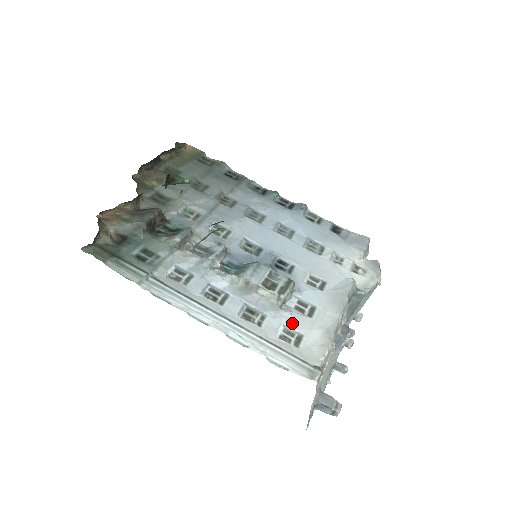
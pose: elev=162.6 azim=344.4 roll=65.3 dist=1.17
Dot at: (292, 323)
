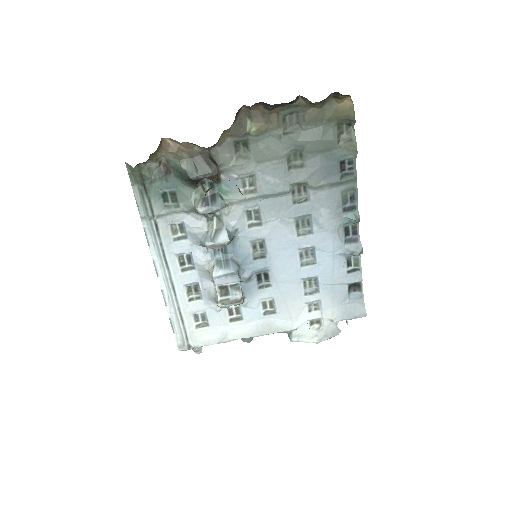
Dot at: (212, 316)
